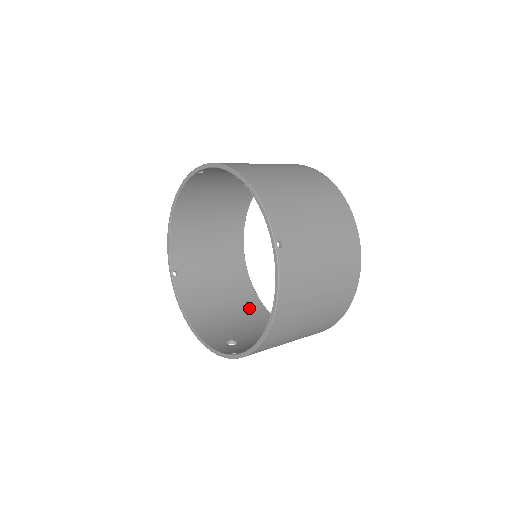
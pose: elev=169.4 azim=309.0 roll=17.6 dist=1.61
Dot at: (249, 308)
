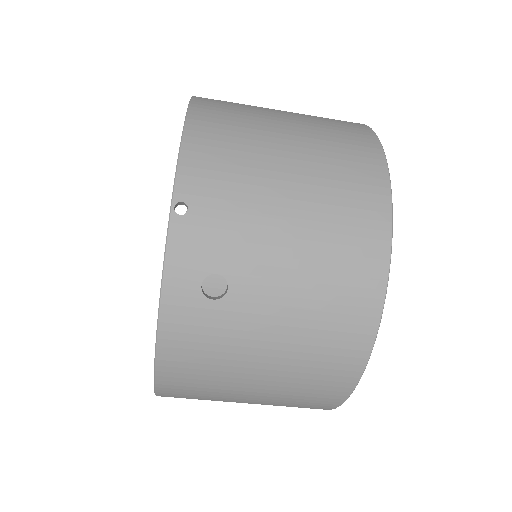
Dot at: occluded
